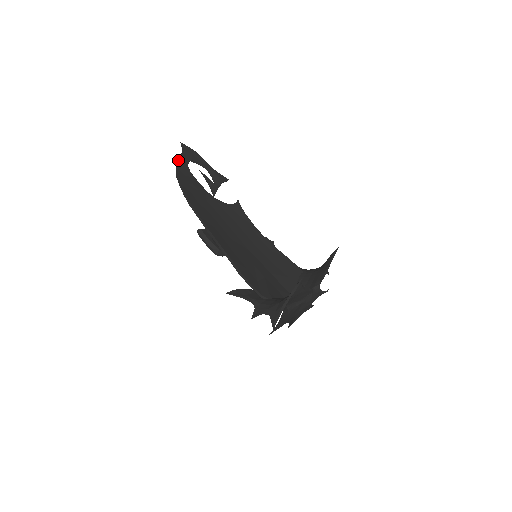
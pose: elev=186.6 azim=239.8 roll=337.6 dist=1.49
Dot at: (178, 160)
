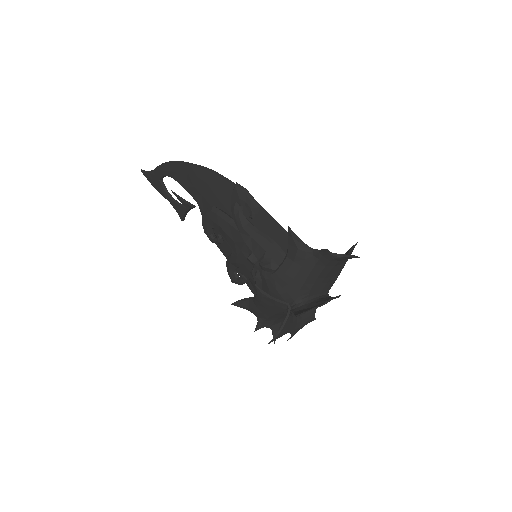
Dot at: (162, 165)
